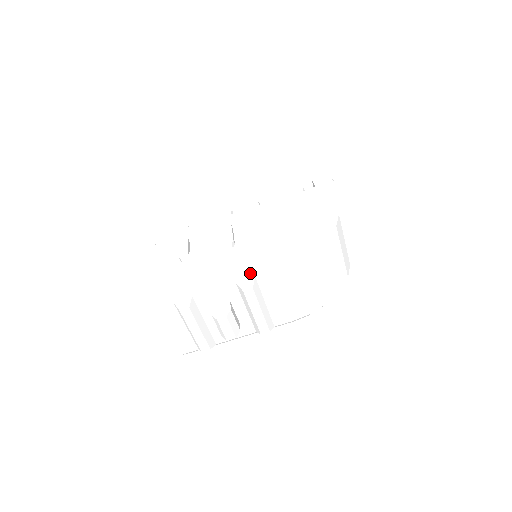
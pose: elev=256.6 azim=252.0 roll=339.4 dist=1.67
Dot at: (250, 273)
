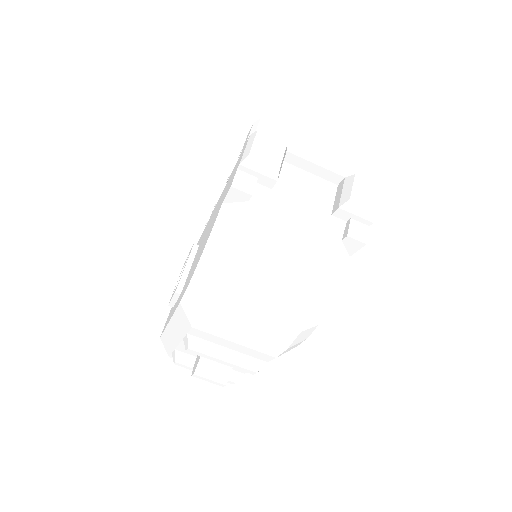
Dot at: (184, 329)
